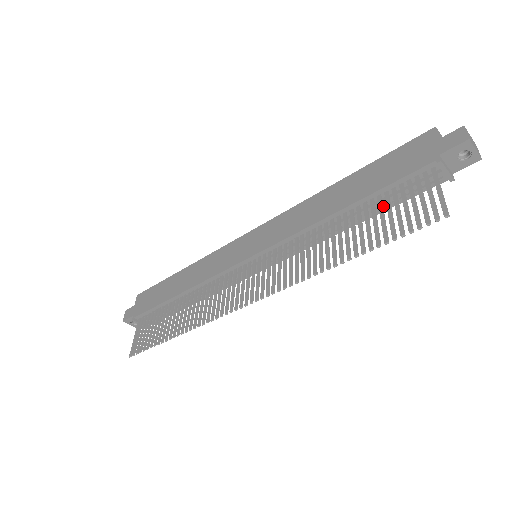
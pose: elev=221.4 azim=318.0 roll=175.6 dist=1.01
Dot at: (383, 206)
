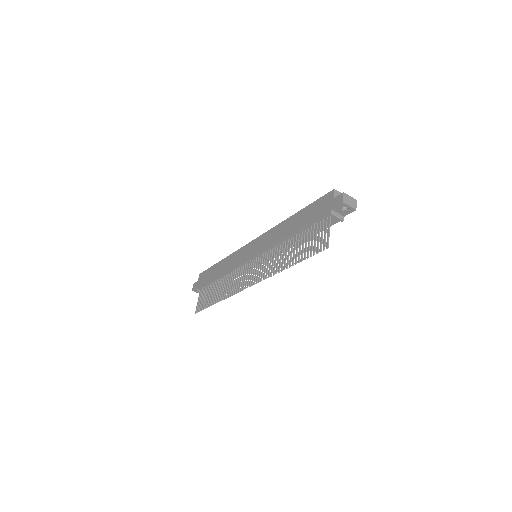
Dot at: occluded
